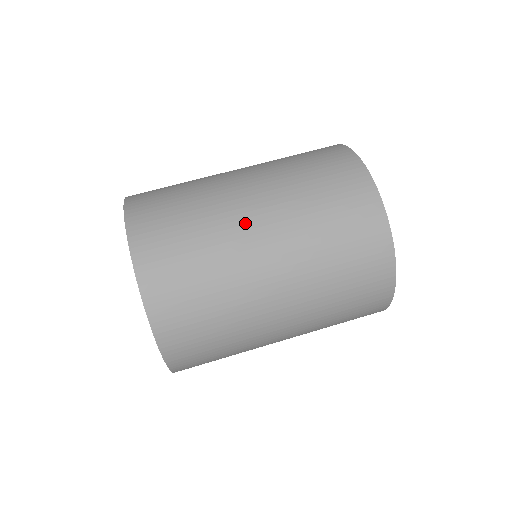
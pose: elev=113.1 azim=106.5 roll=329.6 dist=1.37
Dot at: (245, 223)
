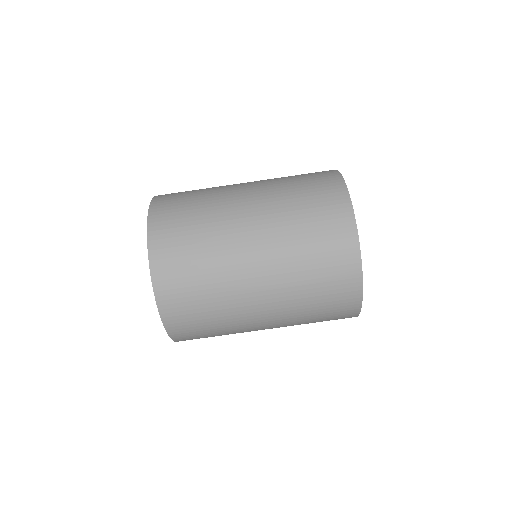
Dot at: (240, 231)
